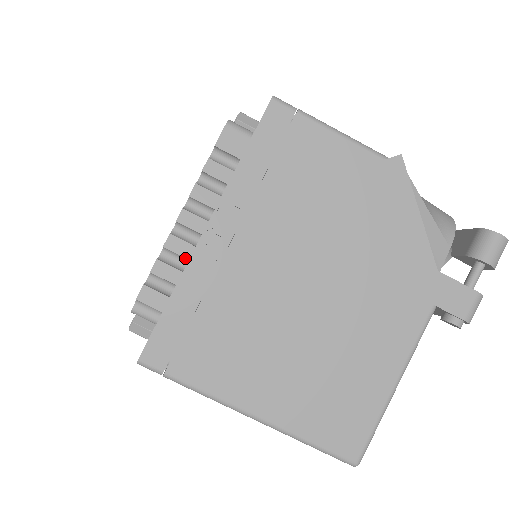
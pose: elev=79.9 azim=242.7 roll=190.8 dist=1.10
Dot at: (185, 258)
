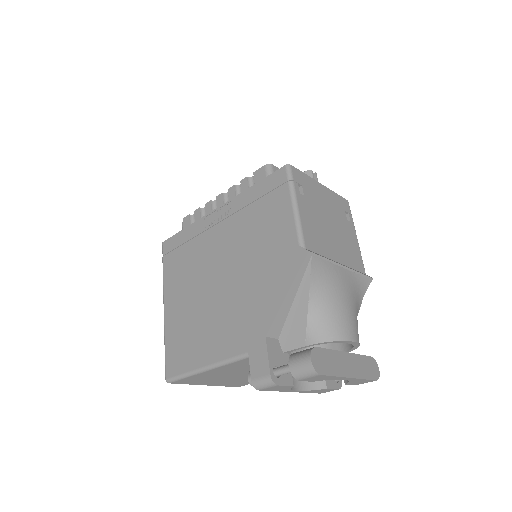
Dot at: occluded
